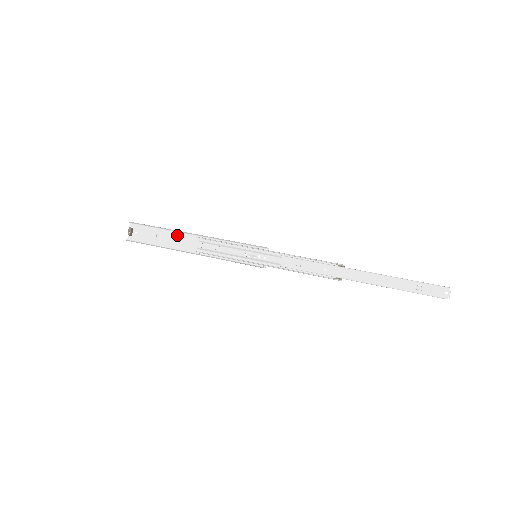
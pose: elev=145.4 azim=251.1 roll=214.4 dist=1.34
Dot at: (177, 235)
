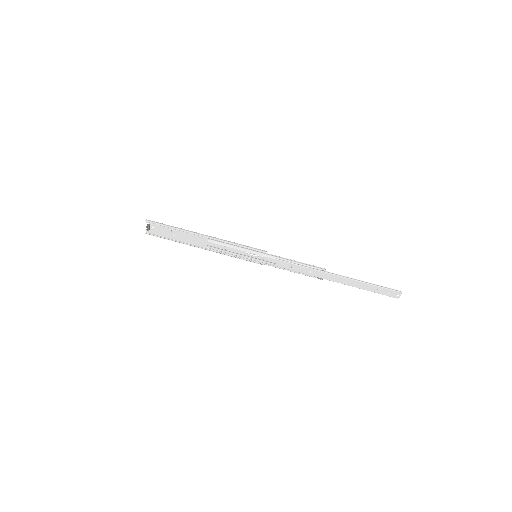
Dot at: (189, 233)
